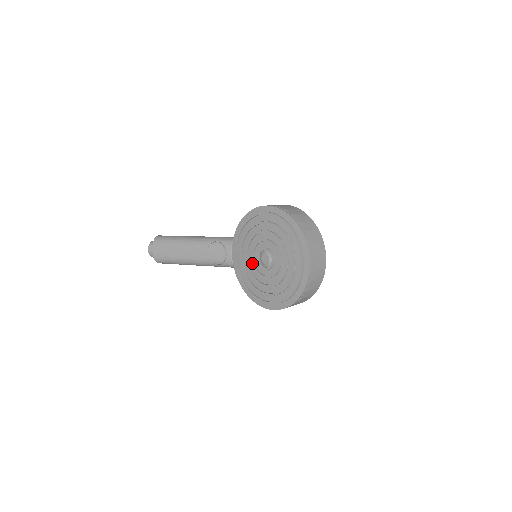
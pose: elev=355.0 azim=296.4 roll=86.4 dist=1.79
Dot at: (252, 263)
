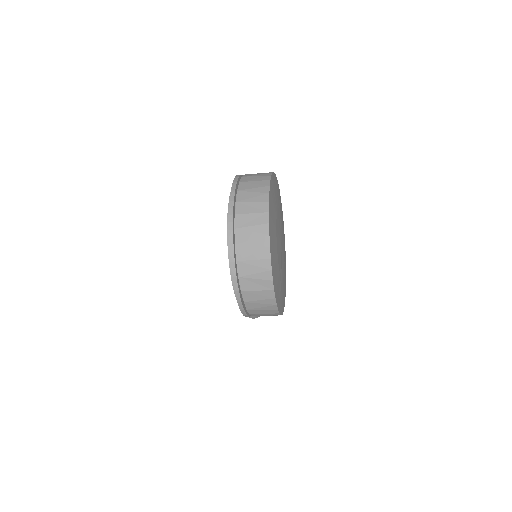
Dot at: occluded
